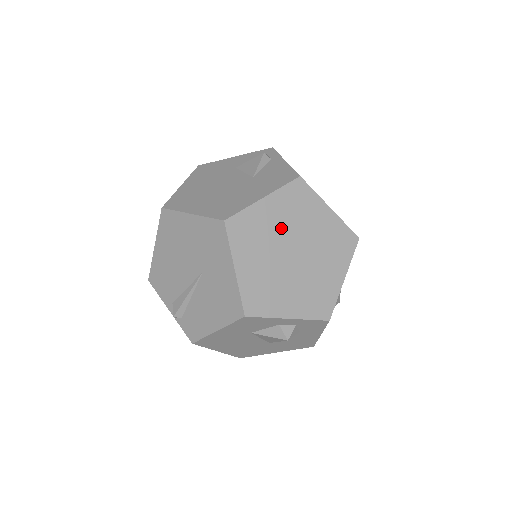
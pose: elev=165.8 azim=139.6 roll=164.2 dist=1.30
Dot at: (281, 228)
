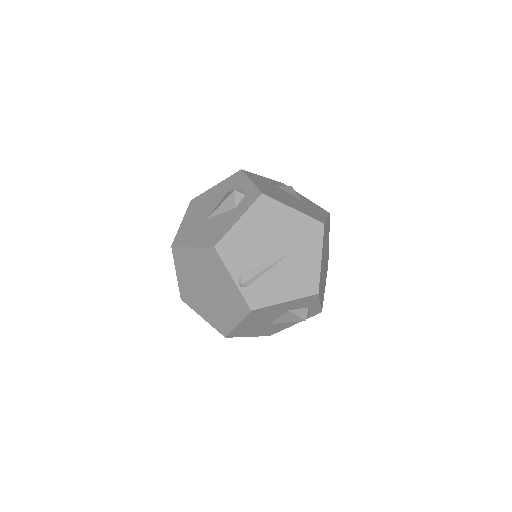
Dot at: (326, 242)
